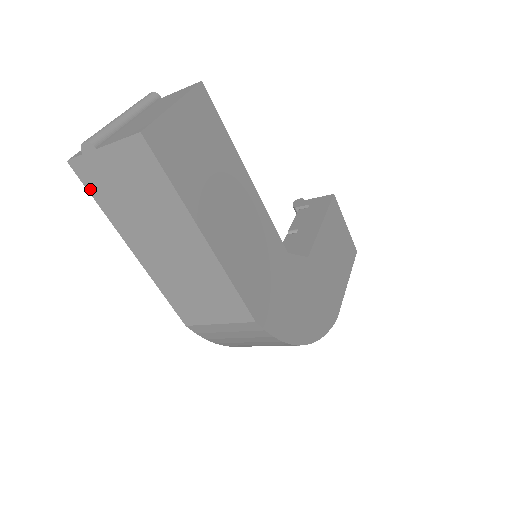
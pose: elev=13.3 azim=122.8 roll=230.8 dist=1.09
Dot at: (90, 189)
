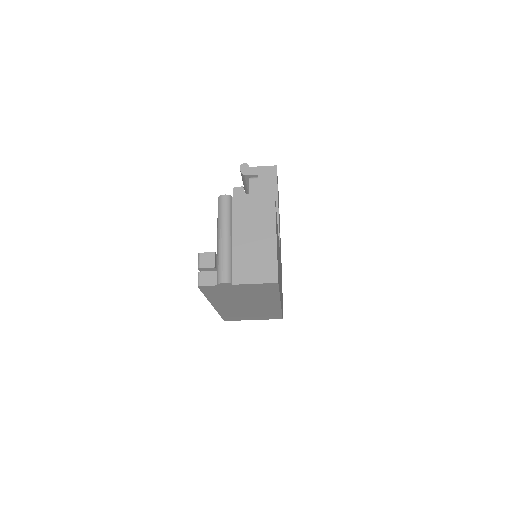
Dot at: (205, 293)
